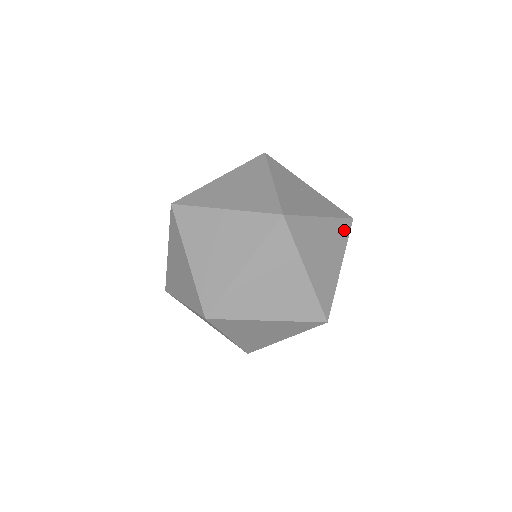
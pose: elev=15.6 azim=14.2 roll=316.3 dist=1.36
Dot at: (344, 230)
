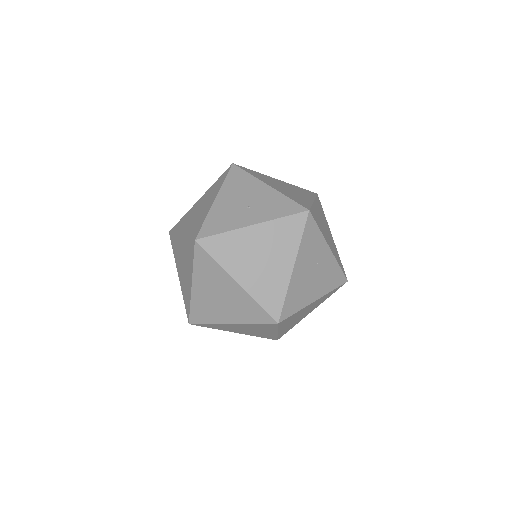
Dot at: (332, 293)
